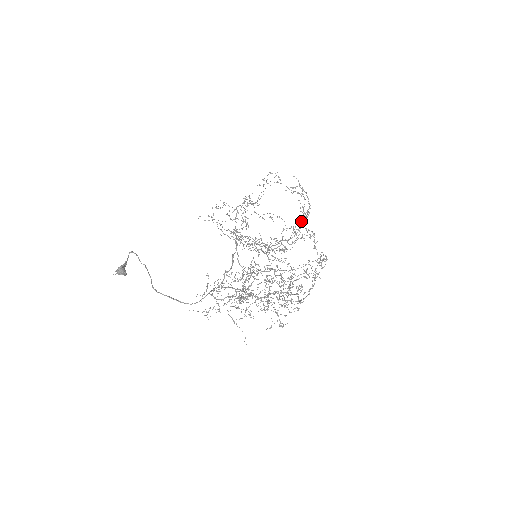
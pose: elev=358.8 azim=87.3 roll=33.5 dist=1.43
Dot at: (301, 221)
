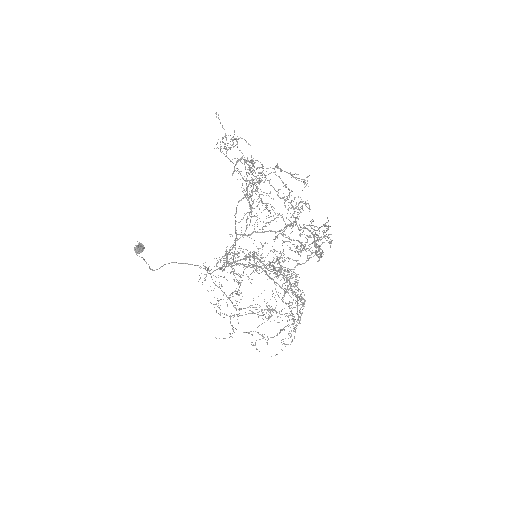
Dot at: (319, 246)
